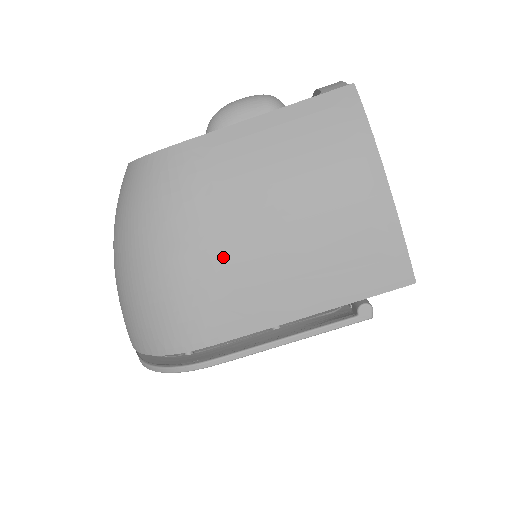
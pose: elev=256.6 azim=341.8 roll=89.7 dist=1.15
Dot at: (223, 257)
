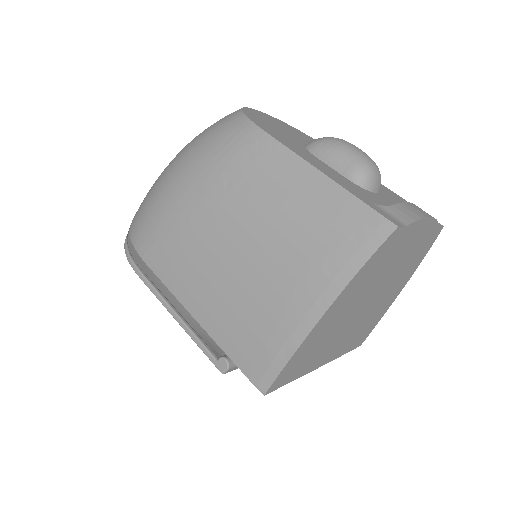
Dot at: (196, 224)
